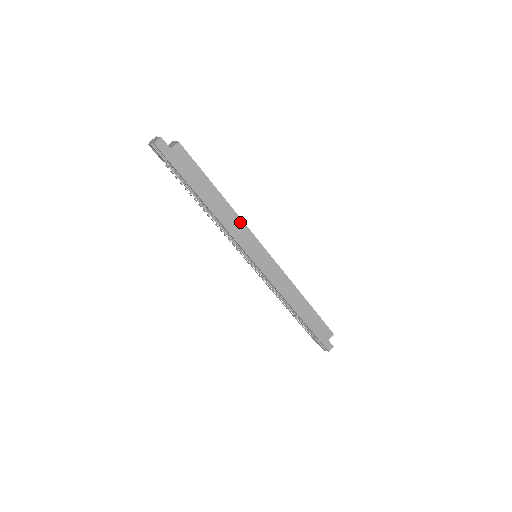
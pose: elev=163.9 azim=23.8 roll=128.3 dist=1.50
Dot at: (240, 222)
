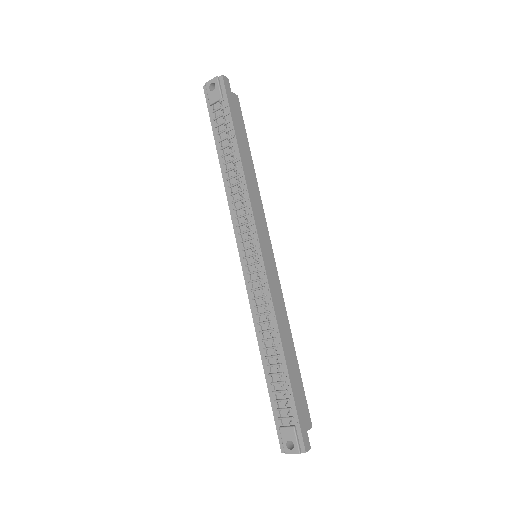
Dot at: (260, 201)
